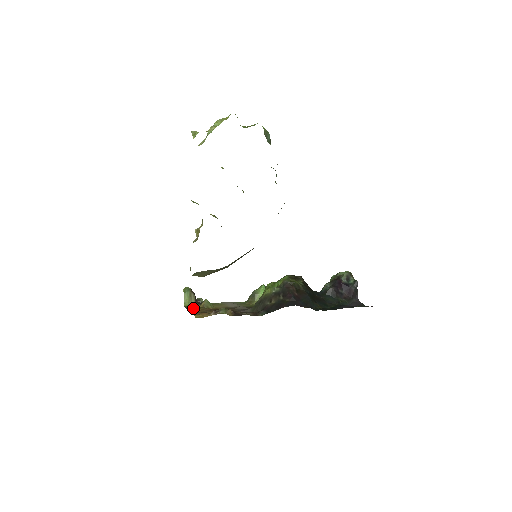
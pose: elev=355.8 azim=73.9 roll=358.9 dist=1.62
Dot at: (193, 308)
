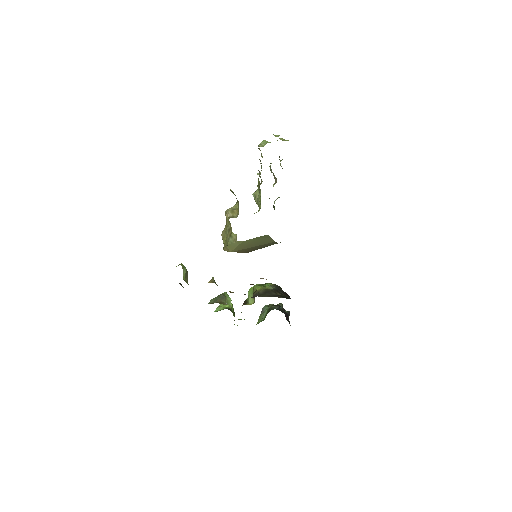
Dot at: occluded
